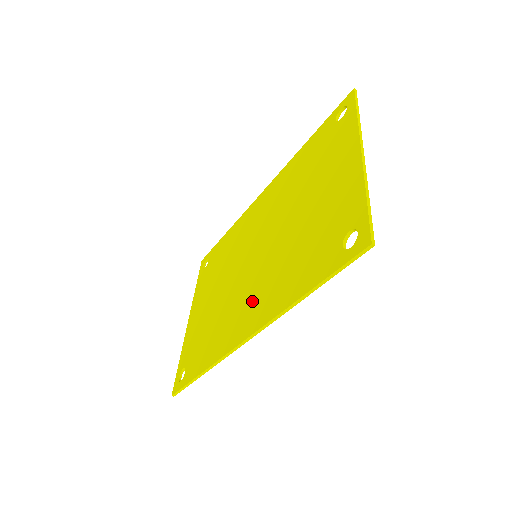
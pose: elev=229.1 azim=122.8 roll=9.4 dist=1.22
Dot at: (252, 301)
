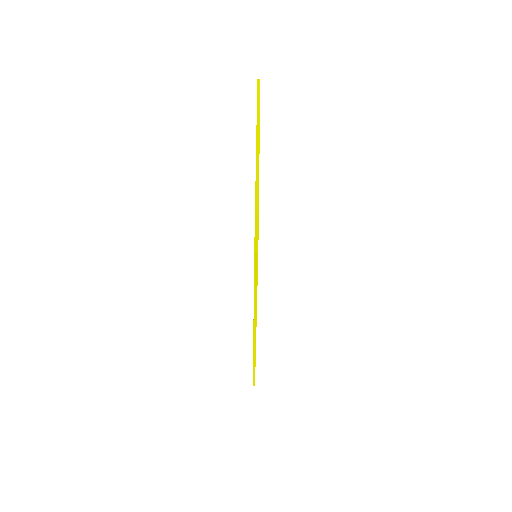
Dot at: occluded
